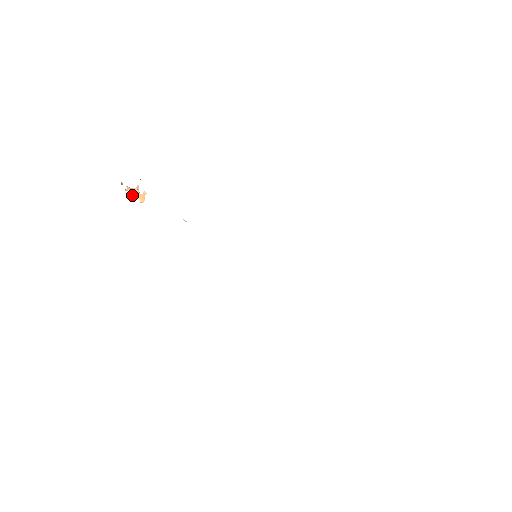
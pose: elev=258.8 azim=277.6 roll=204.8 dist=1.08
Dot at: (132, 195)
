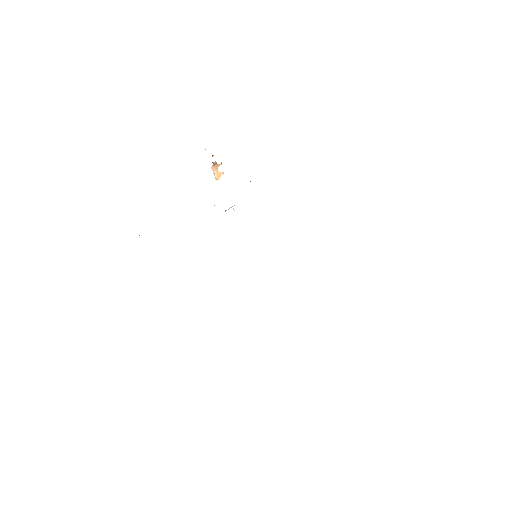
Dot at: (212, 167)
